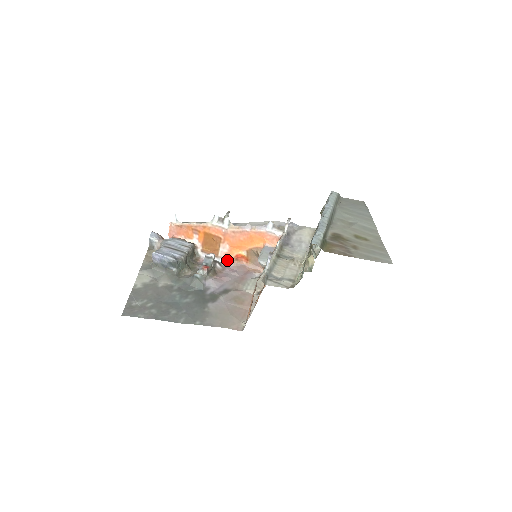
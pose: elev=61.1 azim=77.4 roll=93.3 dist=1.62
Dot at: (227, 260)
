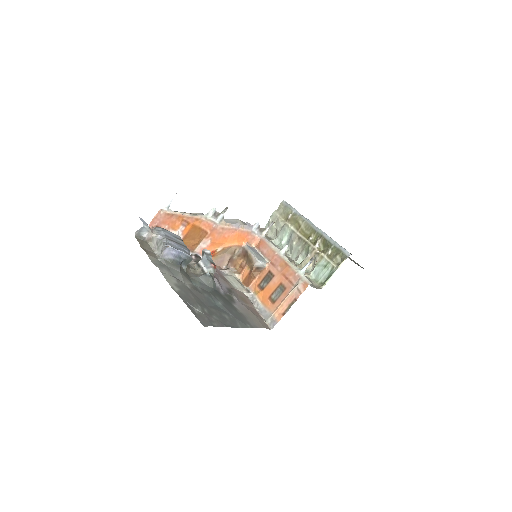
Dot at: (201, 256)
